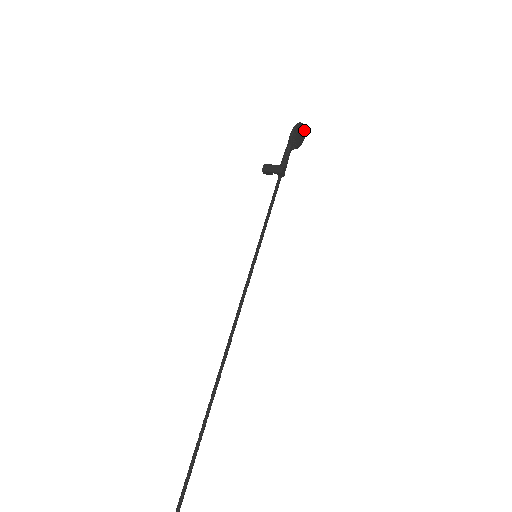
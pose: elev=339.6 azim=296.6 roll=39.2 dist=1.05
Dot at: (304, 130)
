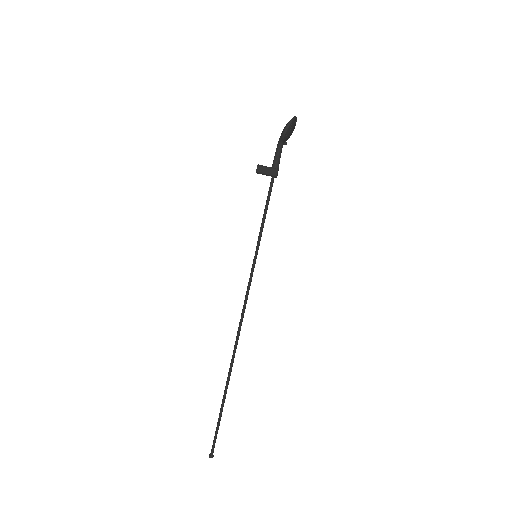
Dot at: occluded
